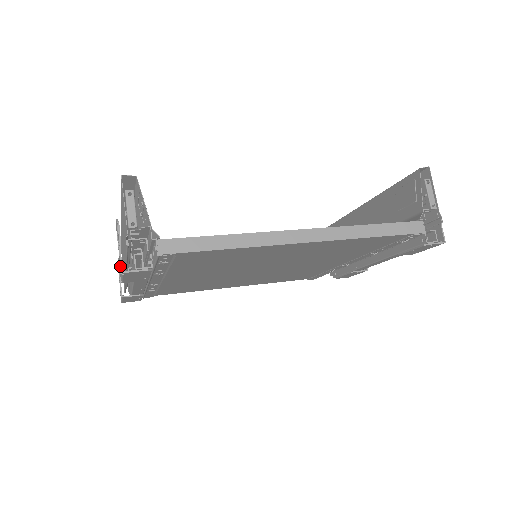
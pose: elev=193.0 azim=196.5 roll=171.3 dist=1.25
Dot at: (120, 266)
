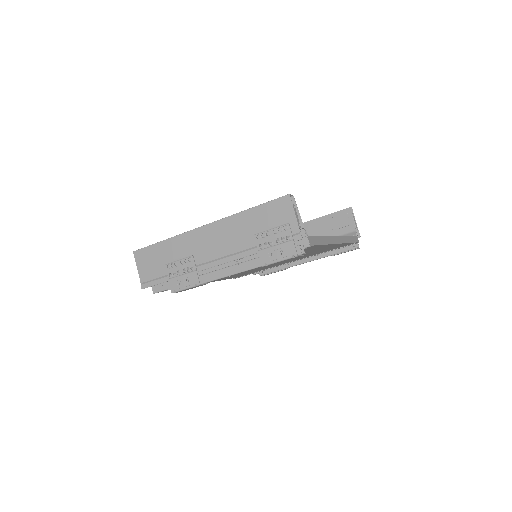
Dot at: (296, 252)
